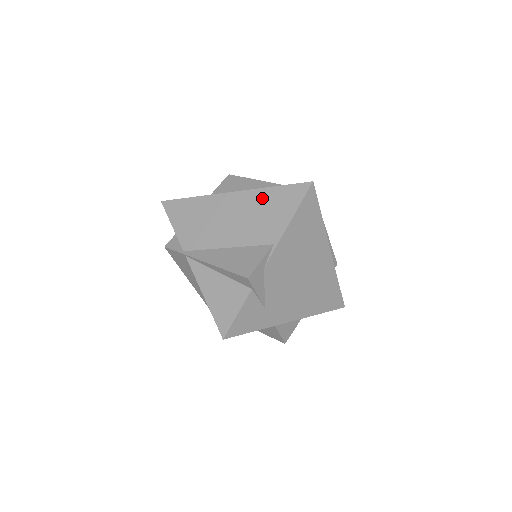
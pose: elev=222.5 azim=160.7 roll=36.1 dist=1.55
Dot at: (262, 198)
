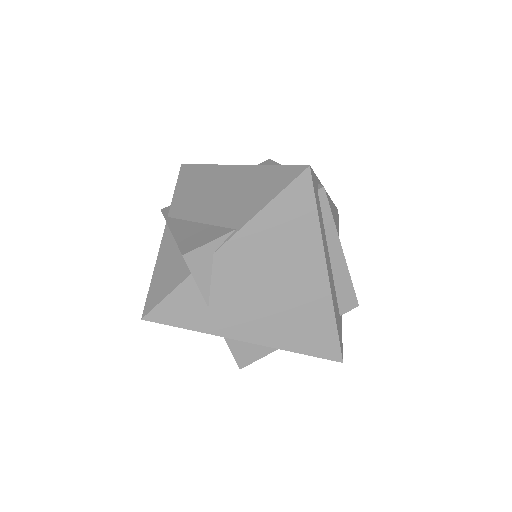
Dot at: (255, 176)
